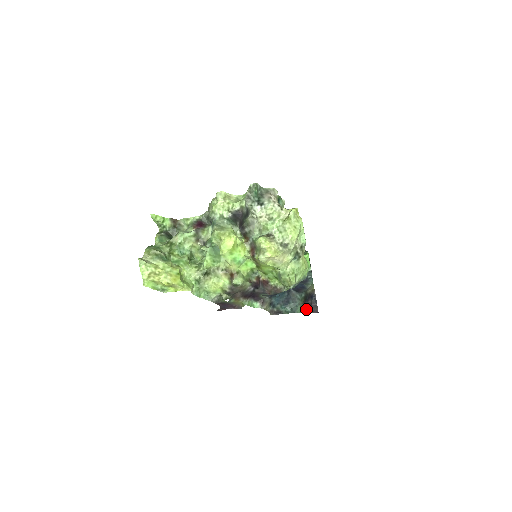
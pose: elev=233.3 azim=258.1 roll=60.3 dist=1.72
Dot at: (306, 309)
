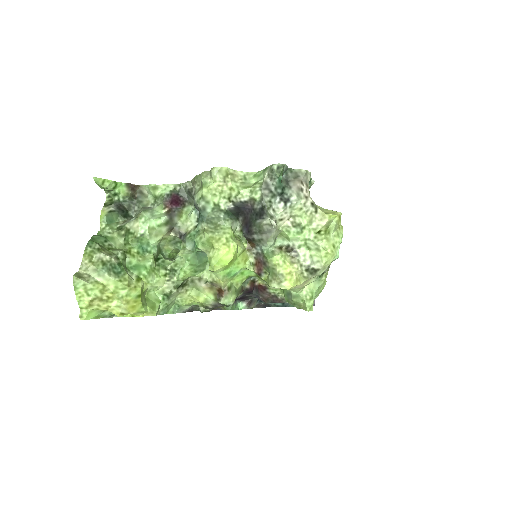
Dot at: occluded
